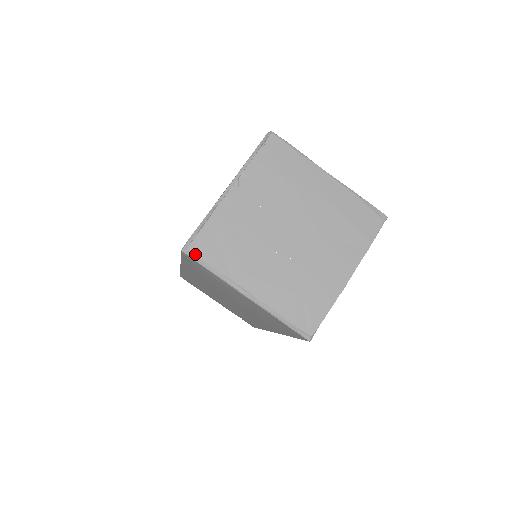
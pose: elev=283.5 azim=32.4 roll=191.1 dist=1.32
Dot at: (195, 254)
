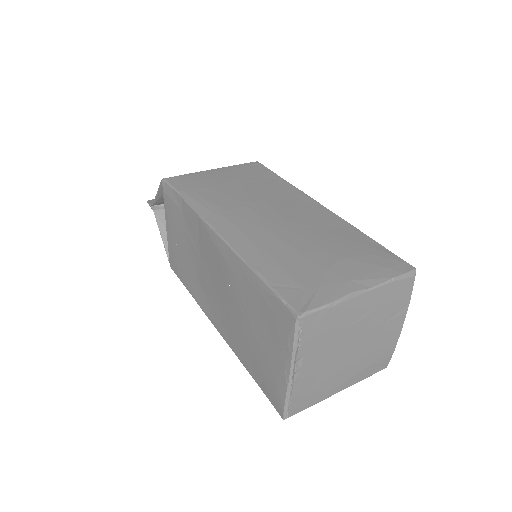
Dot at: occluded
